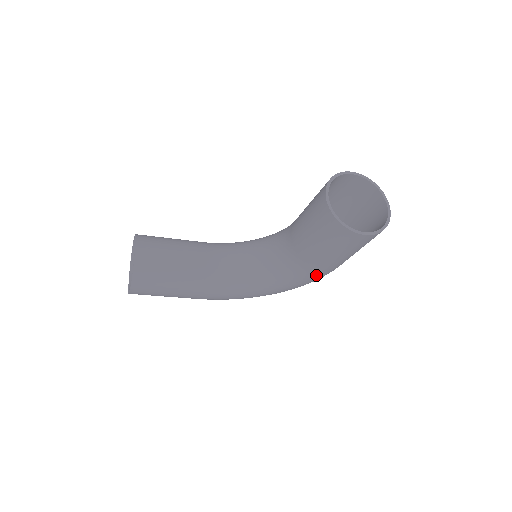
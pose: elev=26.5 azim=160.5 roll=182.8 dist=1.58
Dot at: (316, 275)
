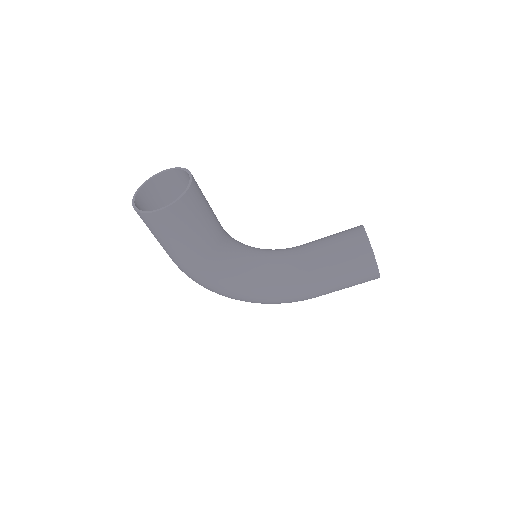
Dot at: (302, 294)
